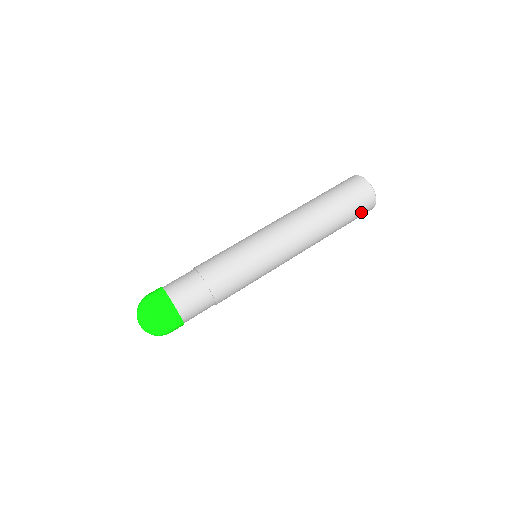
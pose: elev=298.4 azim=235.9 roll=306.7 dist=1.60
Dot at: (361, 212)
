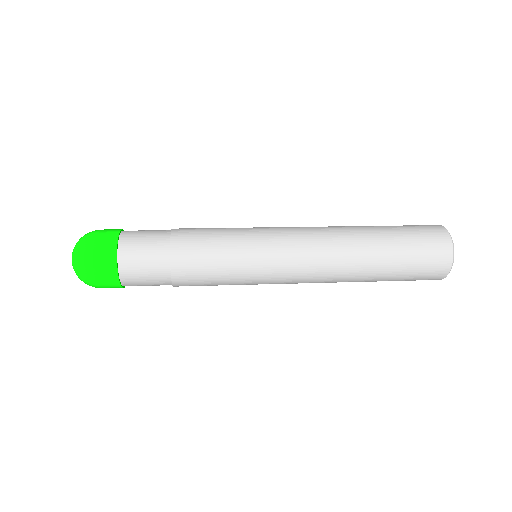
Dot at: (423, 236)
